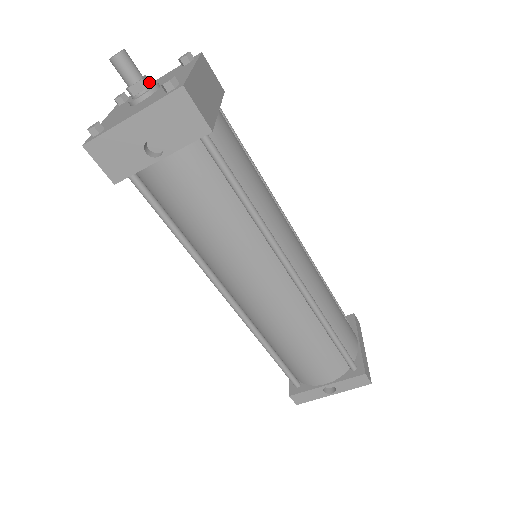
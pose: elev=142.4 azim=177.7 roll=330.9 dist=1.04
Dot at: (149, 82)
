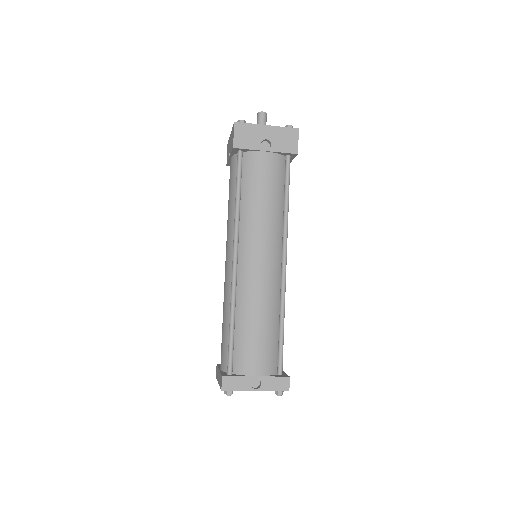
Dot at: occluded
